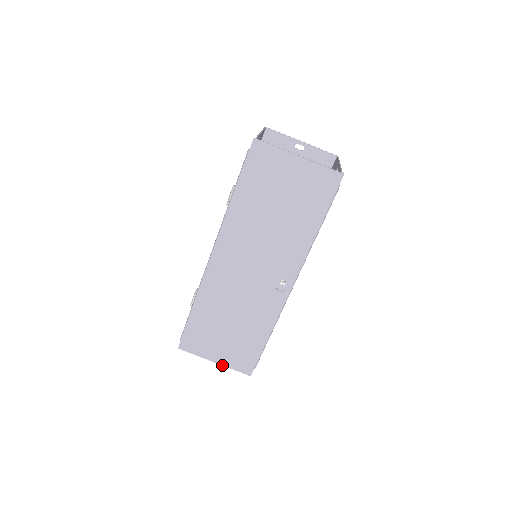
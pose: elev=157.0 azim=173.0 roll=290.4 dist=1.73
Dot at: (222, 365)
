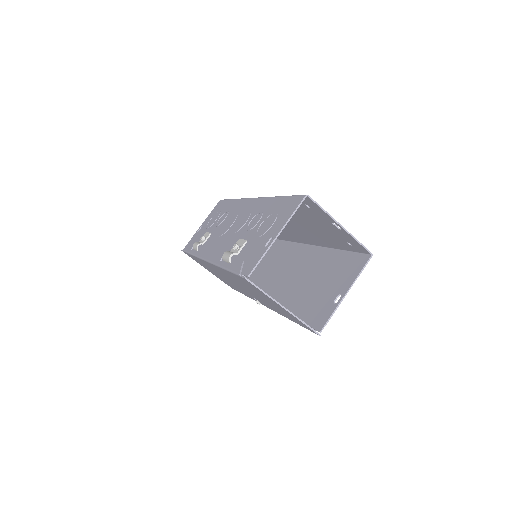
Dot at: occluded
